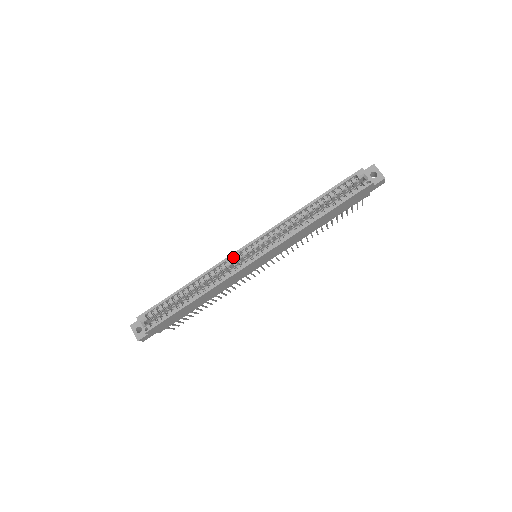
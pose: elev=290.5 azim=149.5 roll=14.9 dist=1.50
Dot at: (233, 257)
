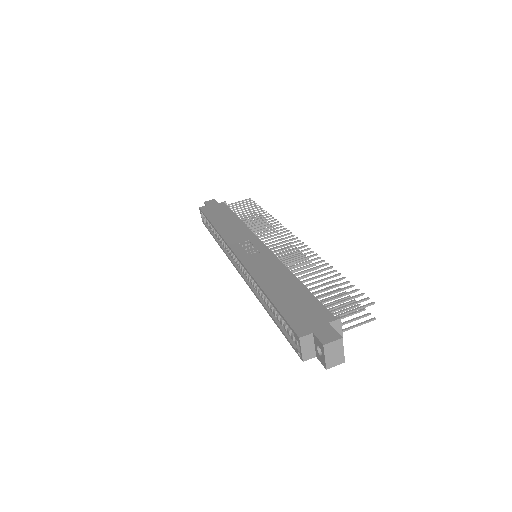
Dot at: occluded
